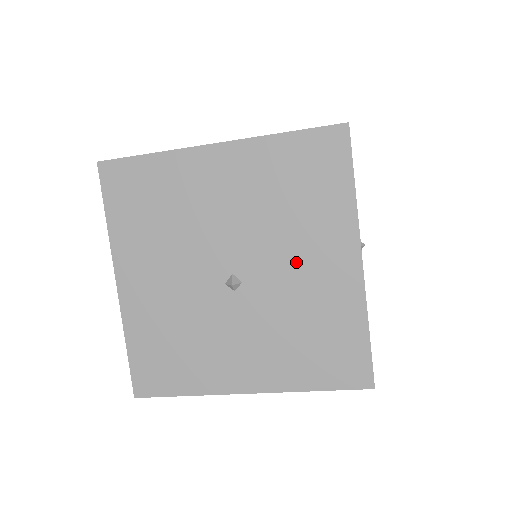
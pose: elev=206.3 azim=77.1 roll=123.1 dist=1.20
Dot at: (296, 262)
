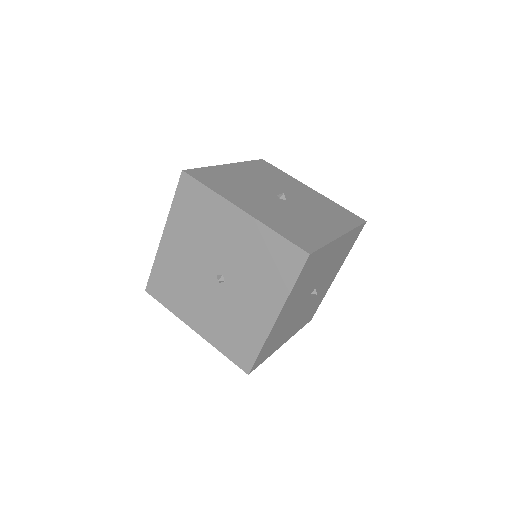
Dot at: (227, 242)
